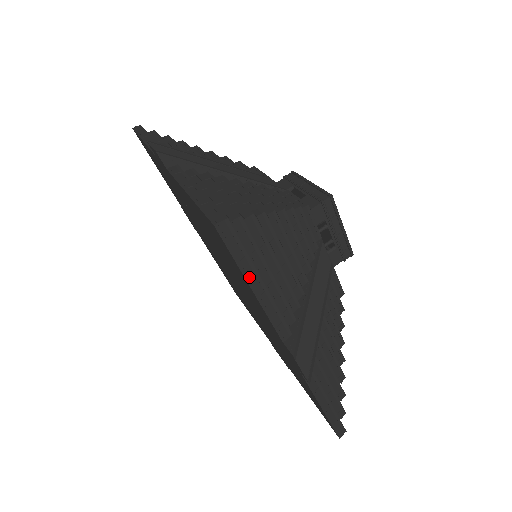
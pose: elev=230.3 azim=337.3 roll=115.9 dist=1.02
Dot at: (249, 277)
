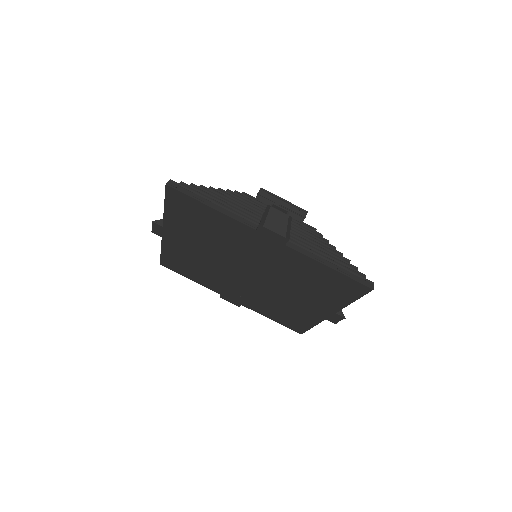
Dot at: (357, 298)
